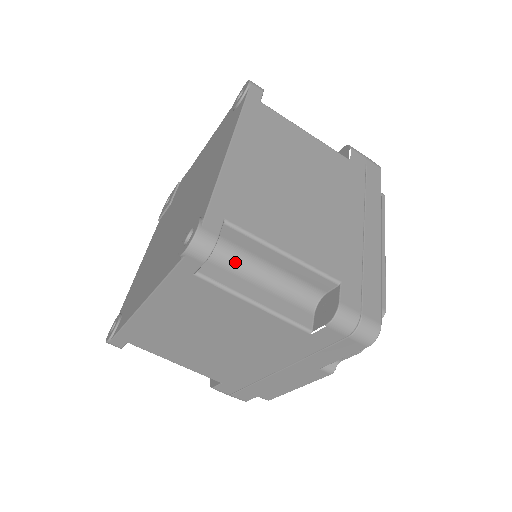
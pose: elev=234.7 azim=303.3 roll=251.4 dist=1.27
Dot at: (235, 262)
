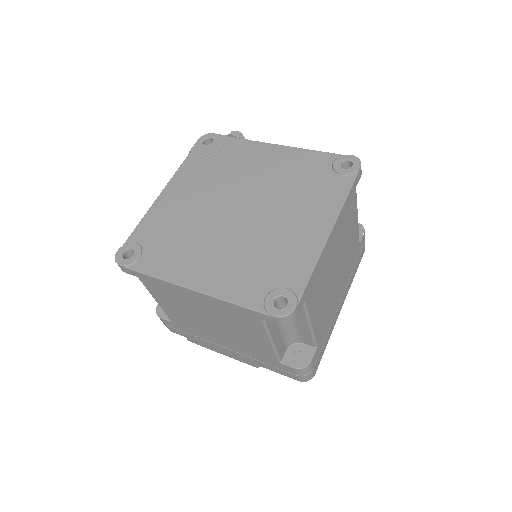
Dot at: occluded
